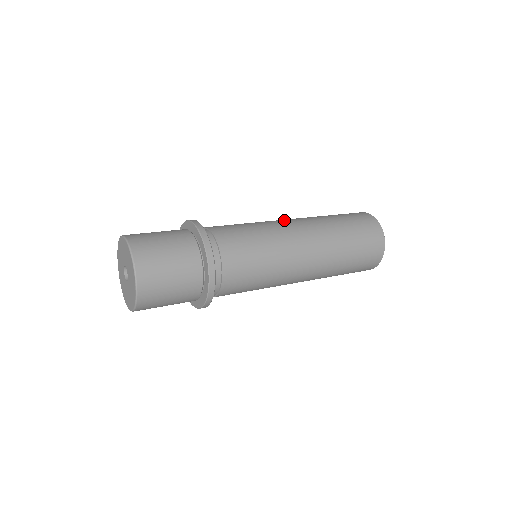
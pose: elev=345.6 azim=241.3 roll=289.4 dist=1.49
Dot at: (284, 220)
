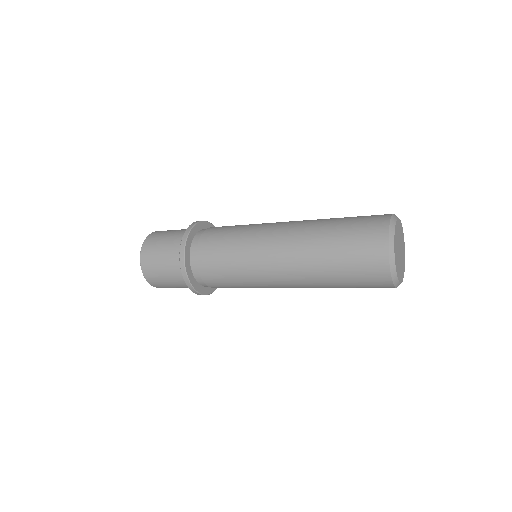
Dot at: occluded
